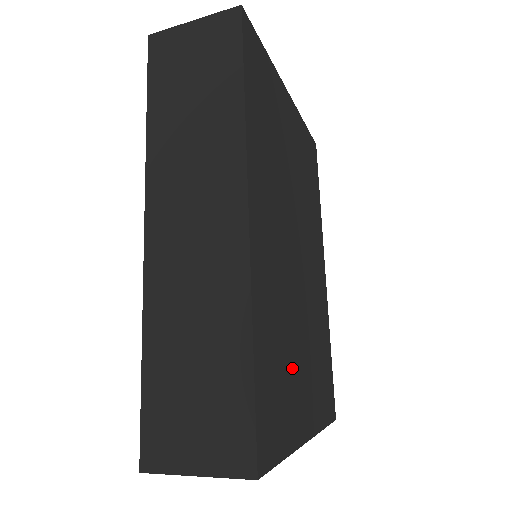
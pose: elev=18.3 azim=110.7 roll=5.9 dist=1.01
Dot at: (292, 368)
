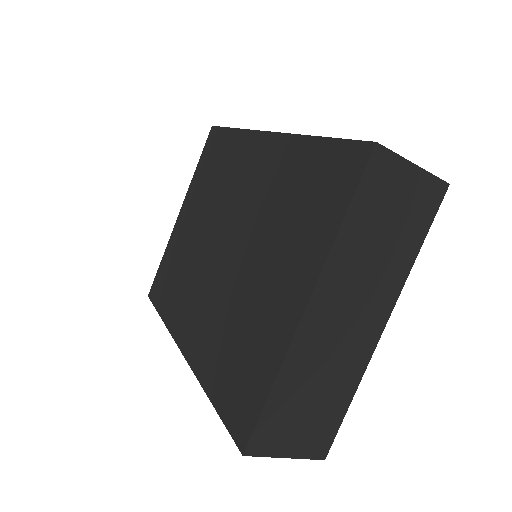
Dot at: occluded
